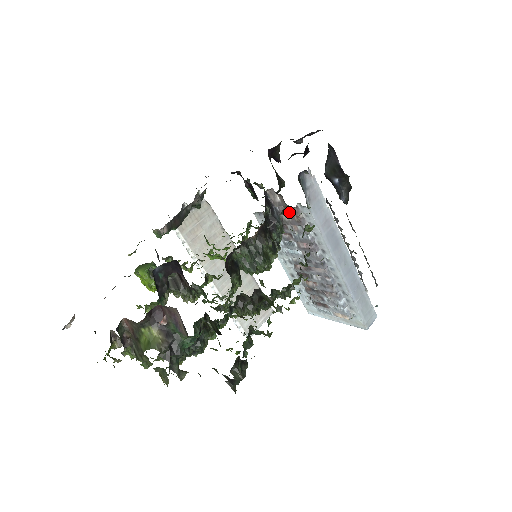
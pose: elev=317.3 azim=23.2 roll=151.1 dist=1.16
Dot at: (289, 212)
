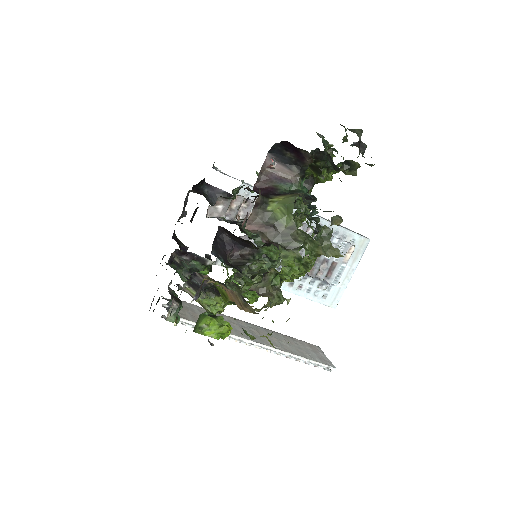
Dot at: (236, 206)
